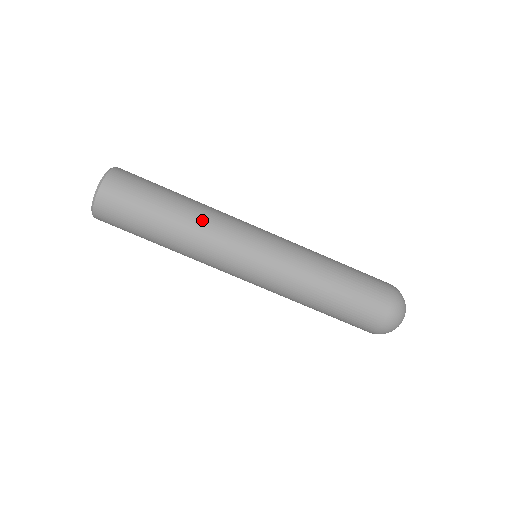
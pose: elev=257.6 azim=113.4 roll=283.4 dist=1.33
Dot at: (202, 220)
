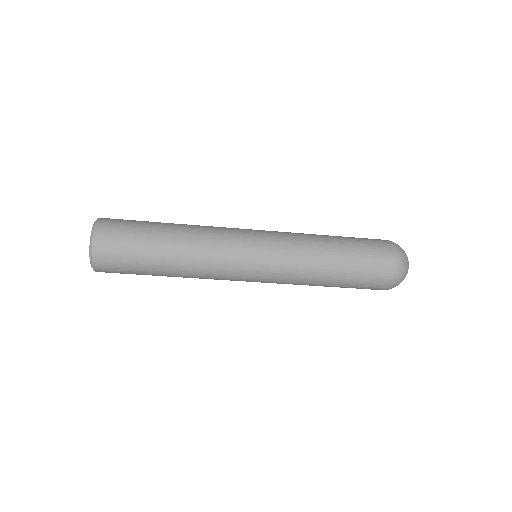
Dot at: (195, 255)
